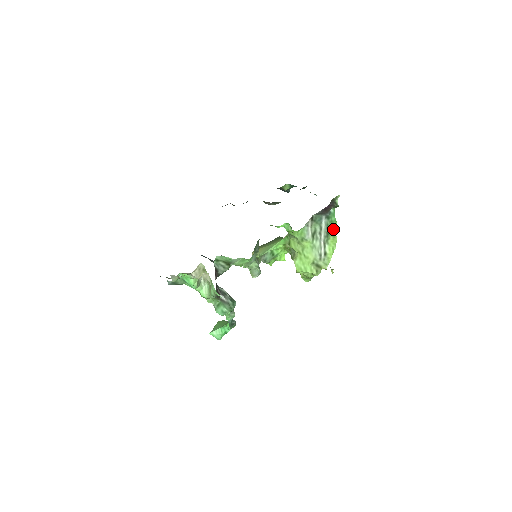
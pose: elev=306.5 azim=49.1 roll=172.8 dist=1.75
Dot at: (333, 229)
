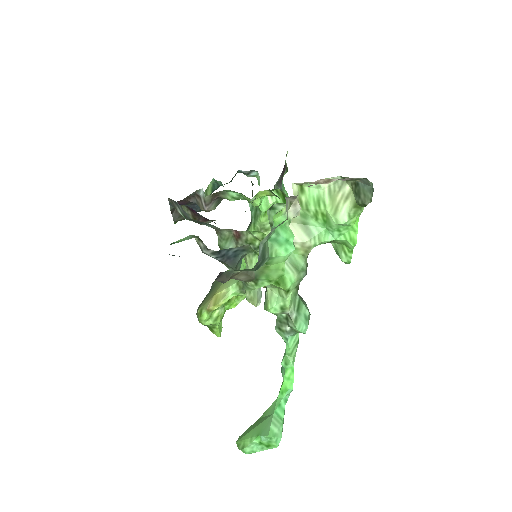
Dot at: occluded
